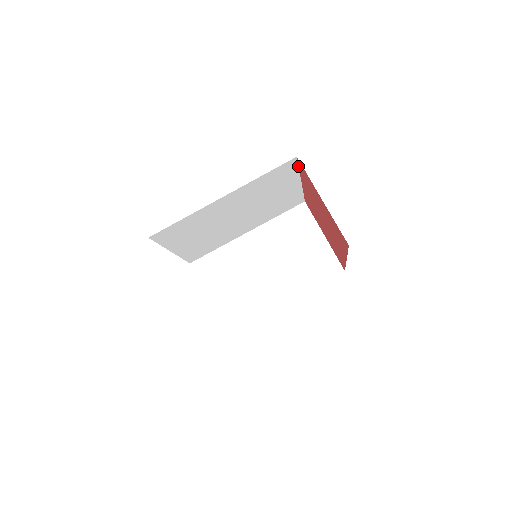
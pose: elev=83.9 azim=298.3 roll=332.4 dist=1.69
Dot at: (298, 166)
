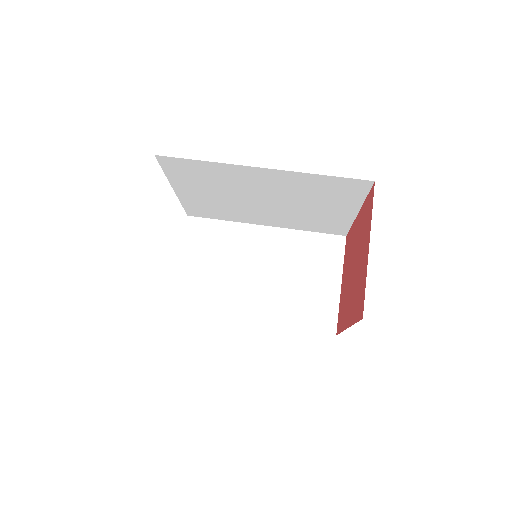
Dot at: (368, 193)
